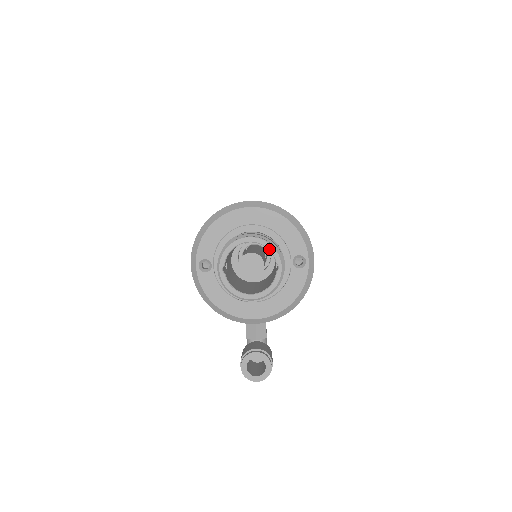
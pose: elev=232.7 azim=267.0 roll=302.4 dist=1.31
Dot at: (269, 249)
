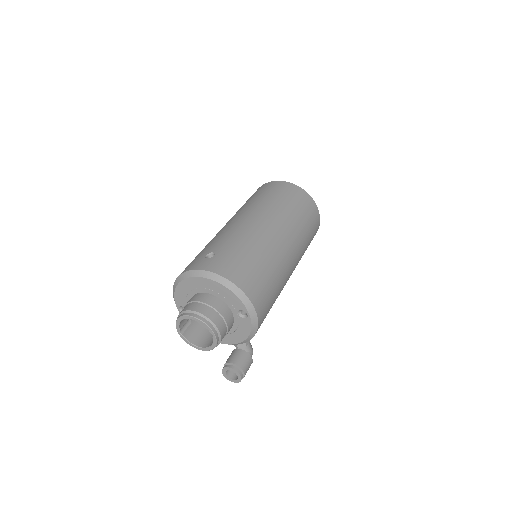
Dot at: (202, 324)
